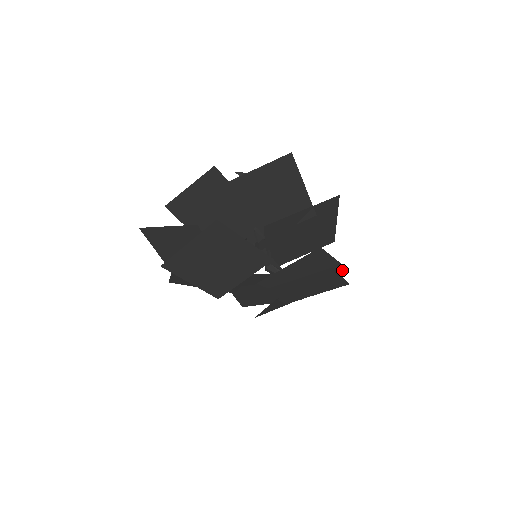
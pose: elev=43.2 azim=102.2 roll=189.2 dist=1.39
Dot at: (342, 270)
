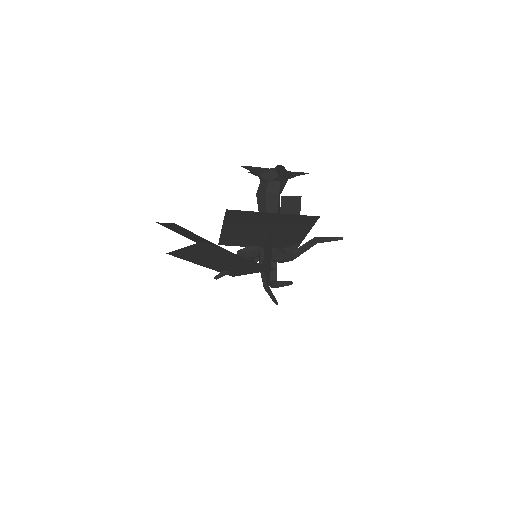
Dot at: occluded
